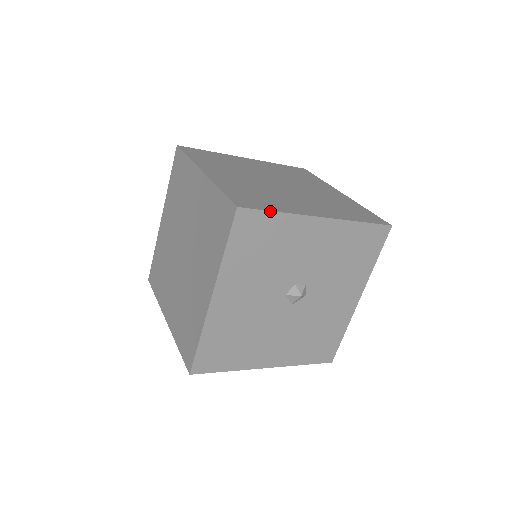
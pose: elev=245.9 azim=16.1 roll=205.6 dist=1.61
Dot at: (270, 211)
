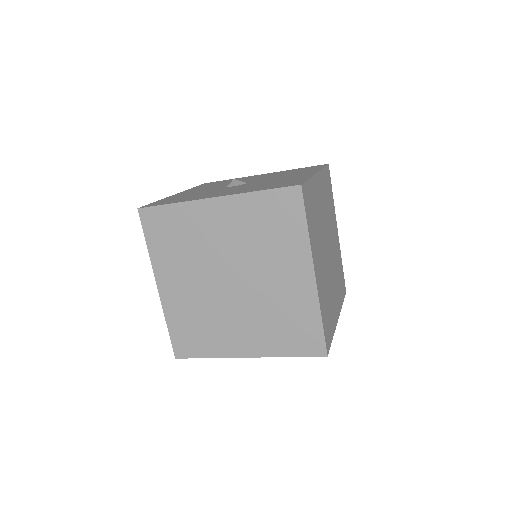
Dot at: occluded
